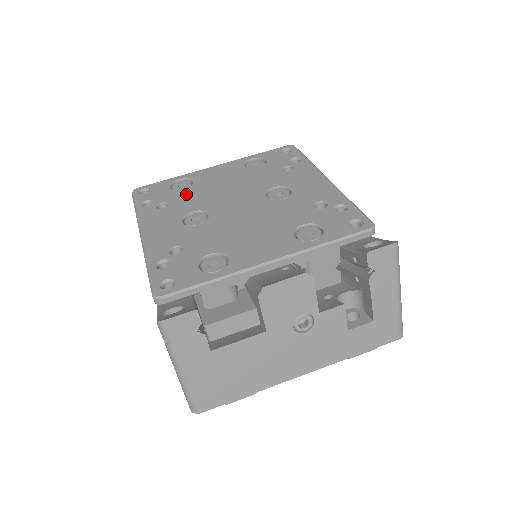
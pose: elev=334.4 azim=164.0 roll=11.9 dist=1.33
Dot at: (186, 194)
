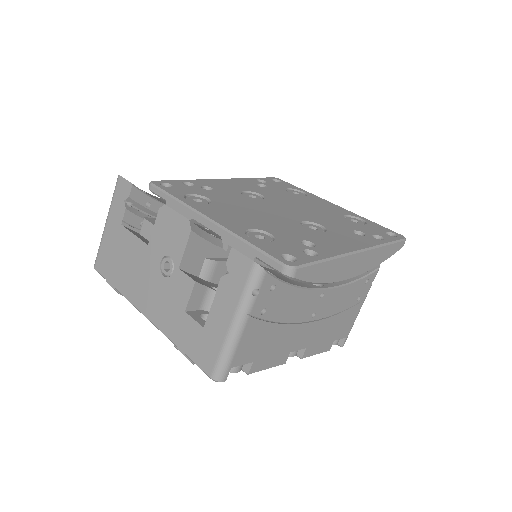
Dot at: (283, 193)
